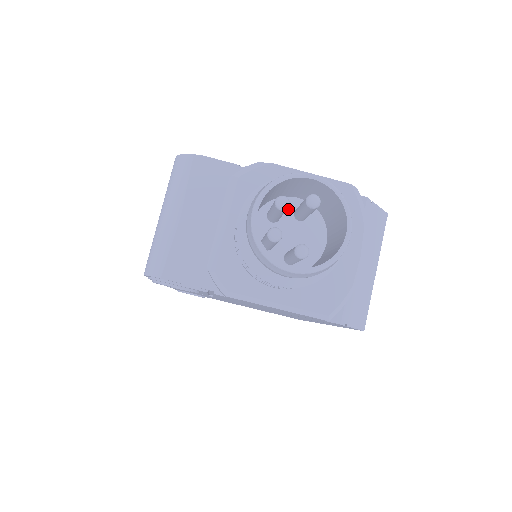
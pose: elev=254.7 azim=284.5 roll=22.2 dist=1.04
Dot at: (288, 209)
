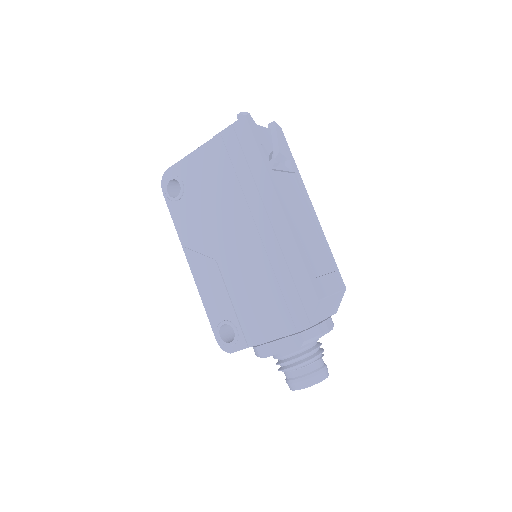
Dot at: occluded
